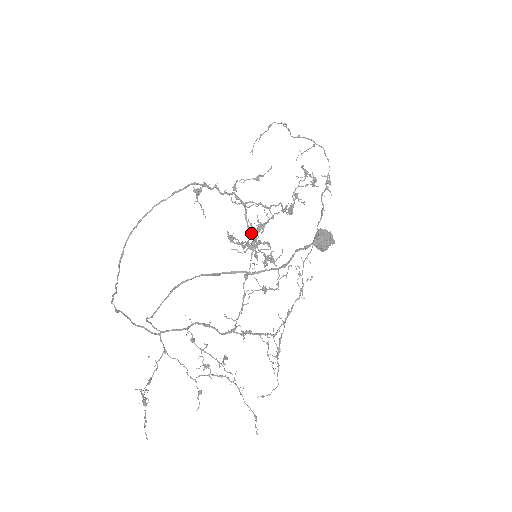
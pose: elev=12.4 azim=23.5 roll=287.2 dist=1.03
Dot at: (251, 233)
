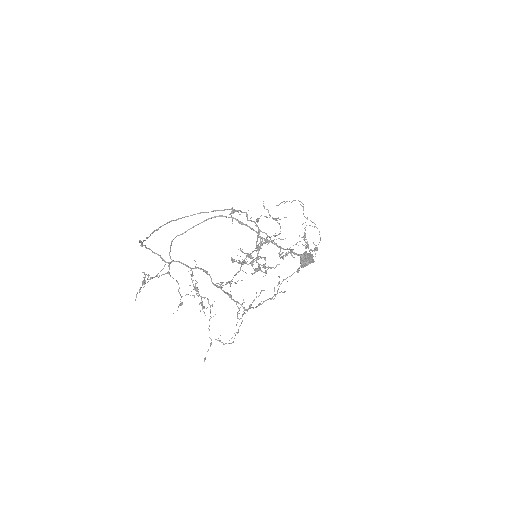
Dot at: occluded
